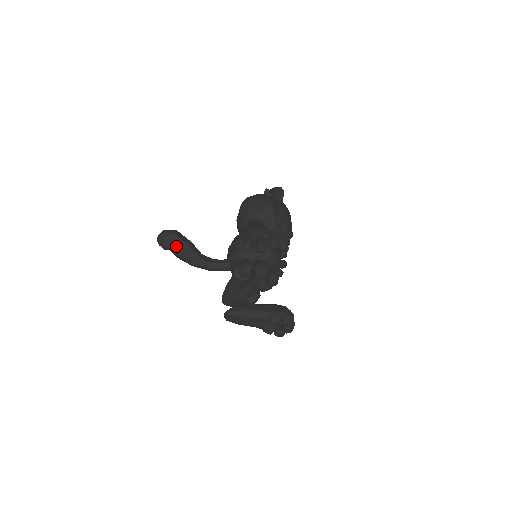
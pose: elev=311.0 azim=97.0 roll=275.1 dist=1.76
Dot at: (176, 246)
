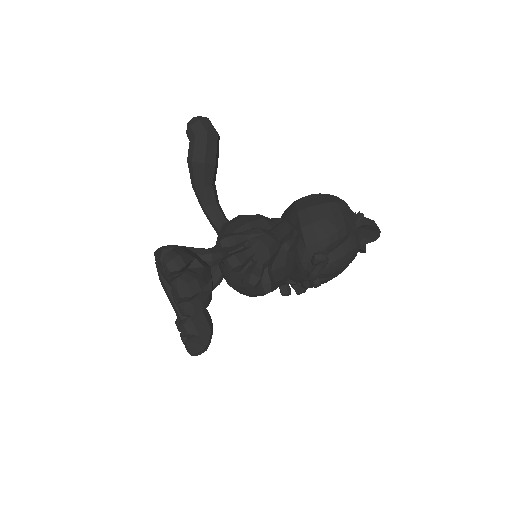
Dot at: (194, 147)
